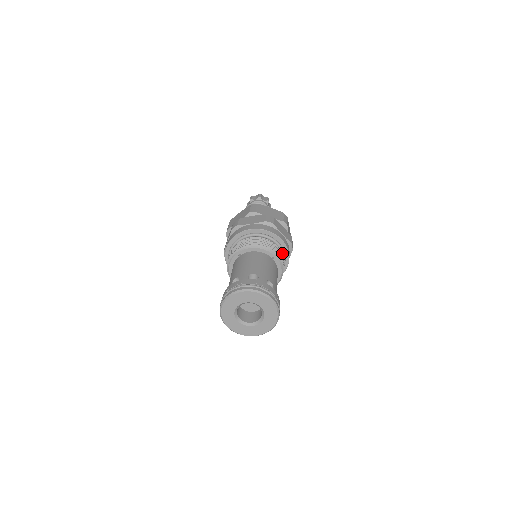
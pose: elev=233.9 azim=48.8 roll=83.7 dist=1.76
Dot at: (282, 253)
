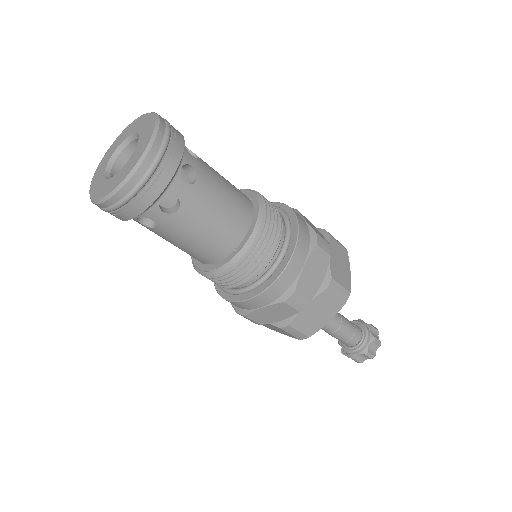
Dot at: (285, 225)
